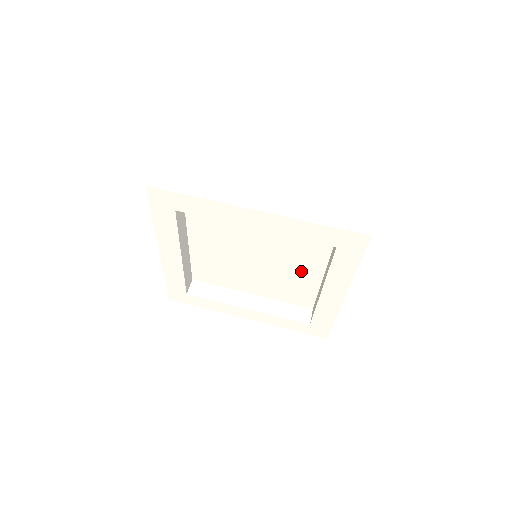
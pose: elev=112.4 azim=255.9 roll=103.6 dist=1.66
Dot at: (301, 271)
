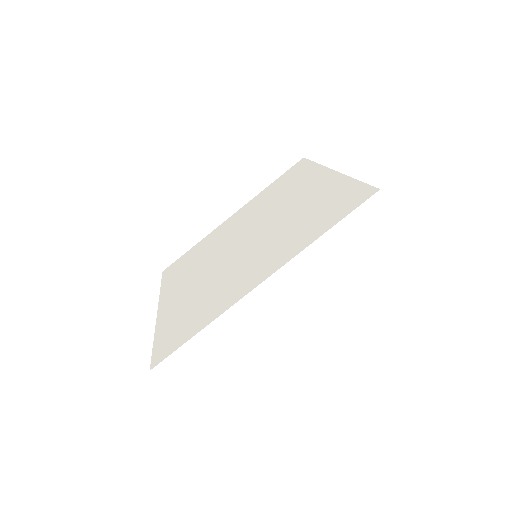
Dot at: occluded
